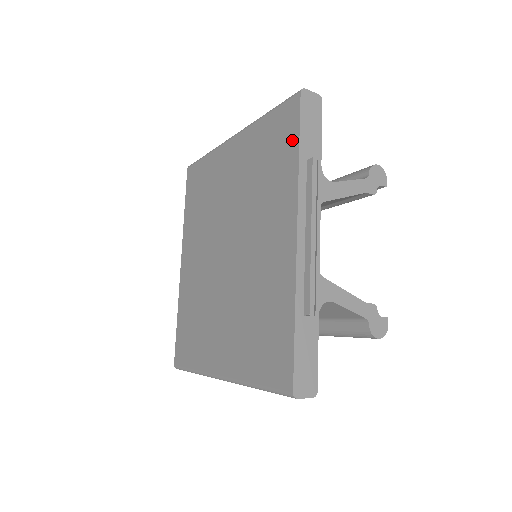
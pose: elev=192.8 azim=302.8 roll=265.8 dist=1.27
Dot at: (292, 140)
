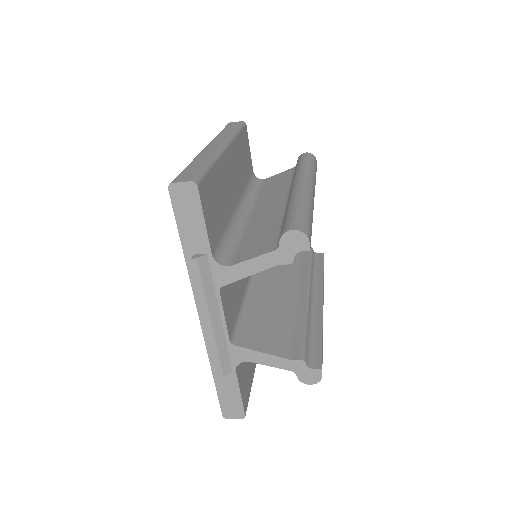
Dot at: occluded
